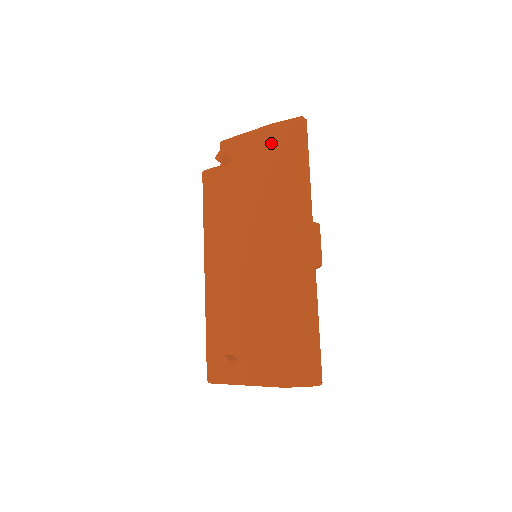
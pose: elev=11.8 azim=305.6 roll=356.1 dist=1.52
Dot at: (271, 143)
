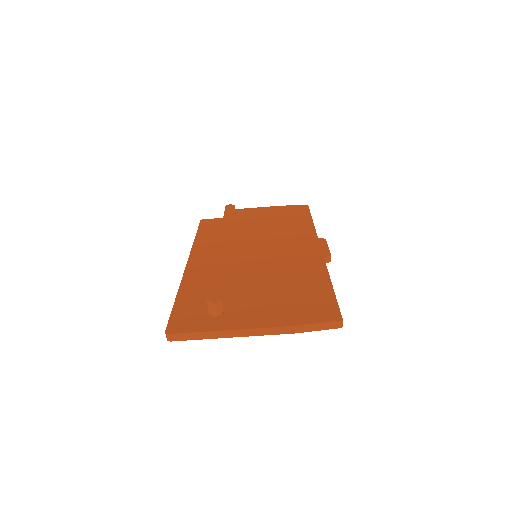
Dot at: (278, 211)
